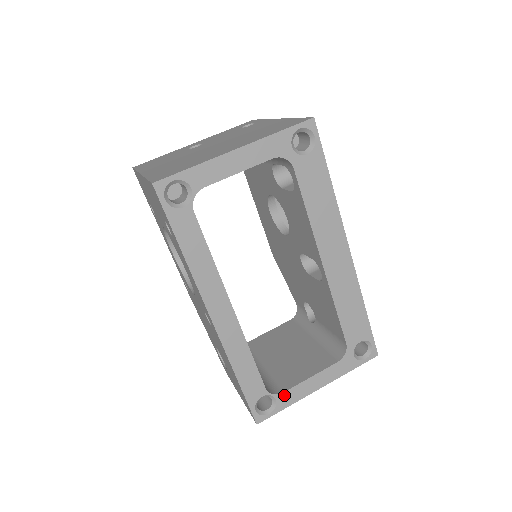
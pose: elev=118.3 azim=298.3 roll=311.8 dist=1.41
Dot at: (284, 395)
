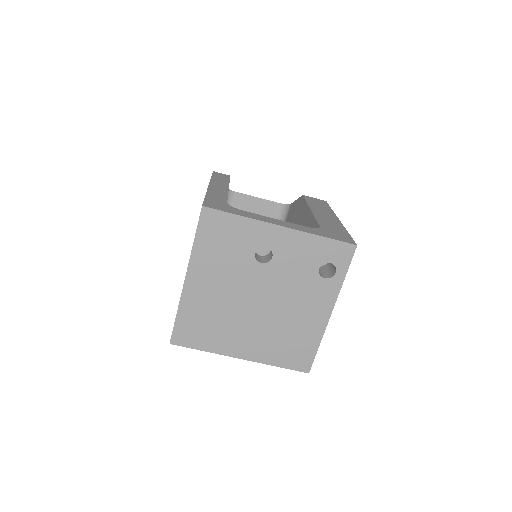
Dot at: occluded
